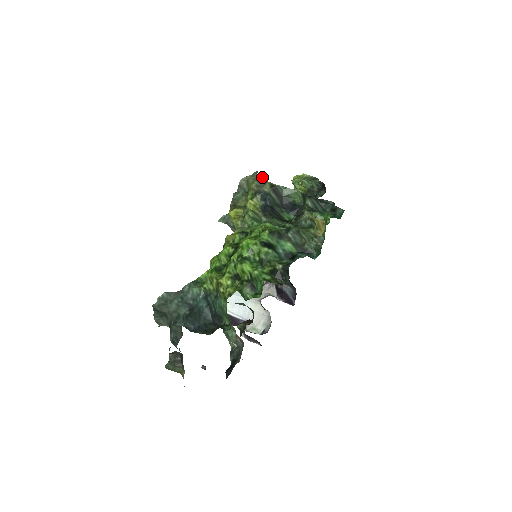
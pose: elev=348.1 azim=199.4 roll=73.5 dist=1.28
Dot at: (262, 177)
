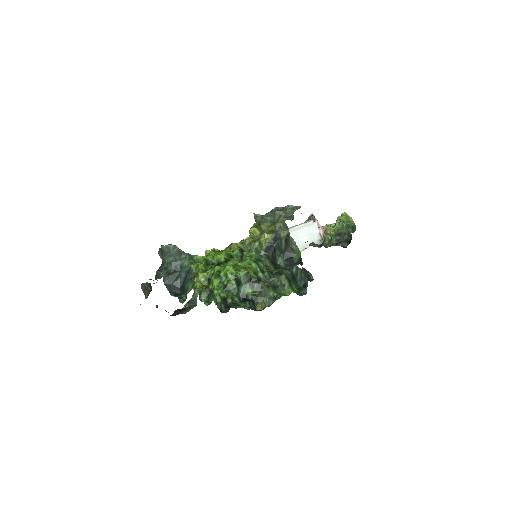
Dot at: occluded
